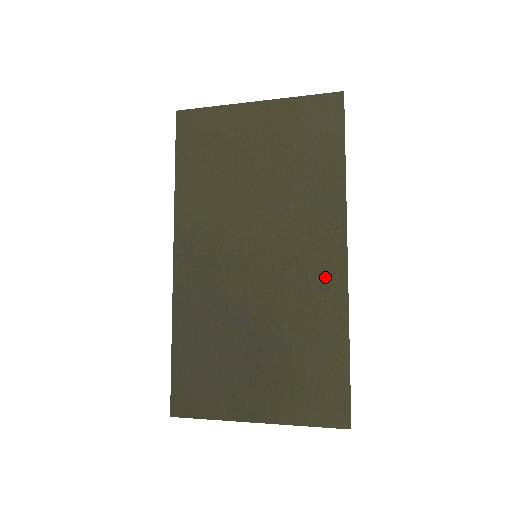
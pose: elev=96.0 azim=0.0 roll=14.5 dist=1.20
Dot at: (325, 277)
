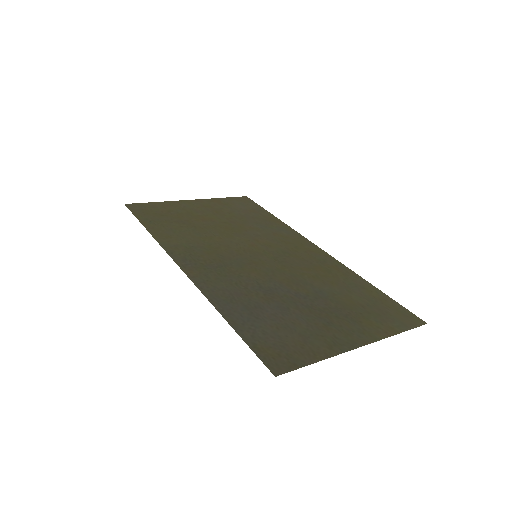
Dot at: (316, 257)
